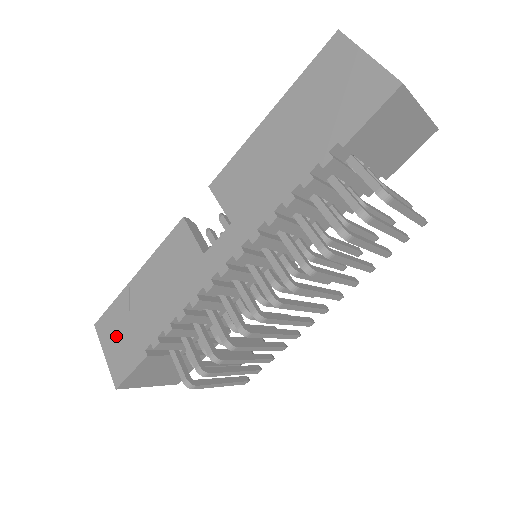
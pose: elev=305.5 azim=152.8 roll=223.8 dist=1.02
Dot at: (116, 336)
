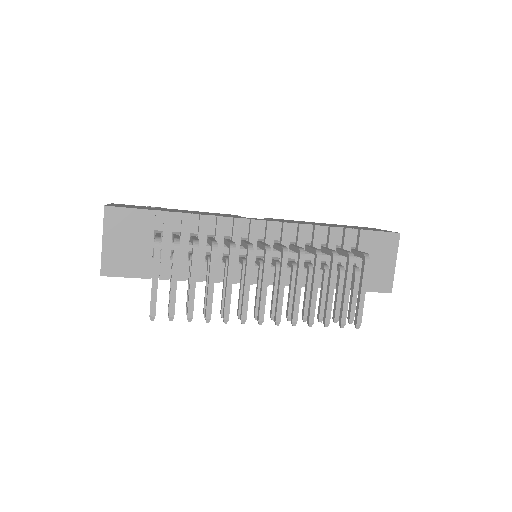
Dot at: (131, 206)
